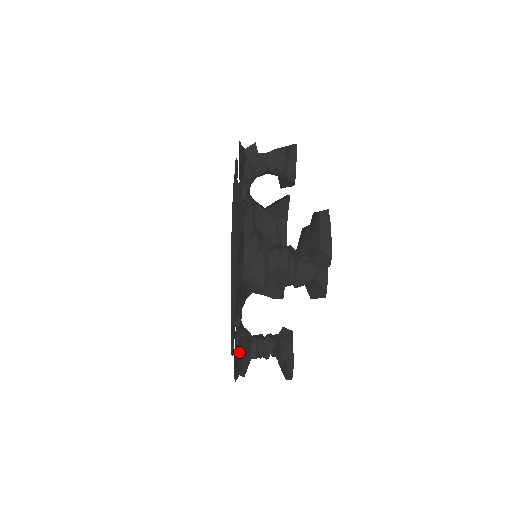
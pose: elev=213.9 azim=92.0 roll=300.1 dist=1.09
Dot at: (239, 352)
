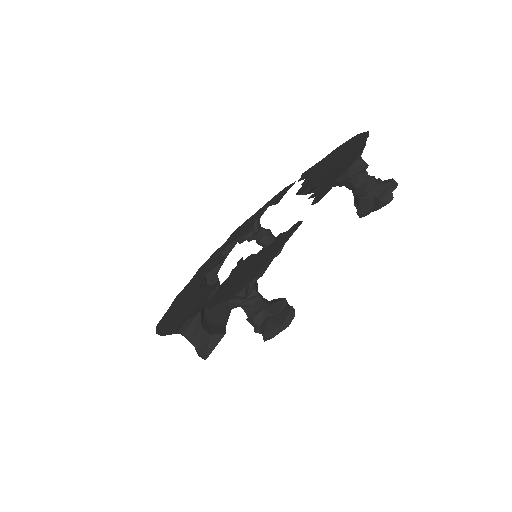
Dot at: occluded
